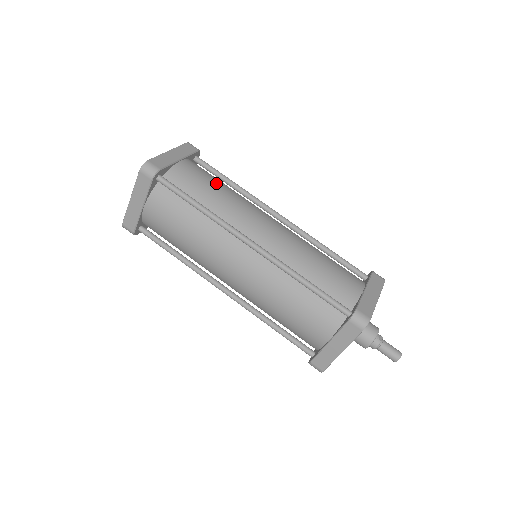
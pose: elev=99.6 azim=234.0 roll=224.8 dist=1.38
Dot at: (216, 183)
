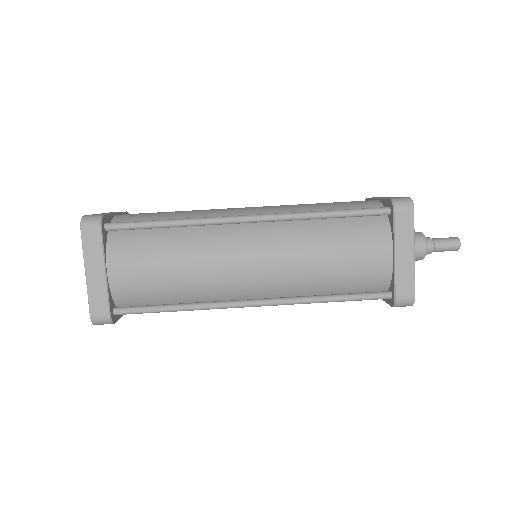
Dot at: occluded
